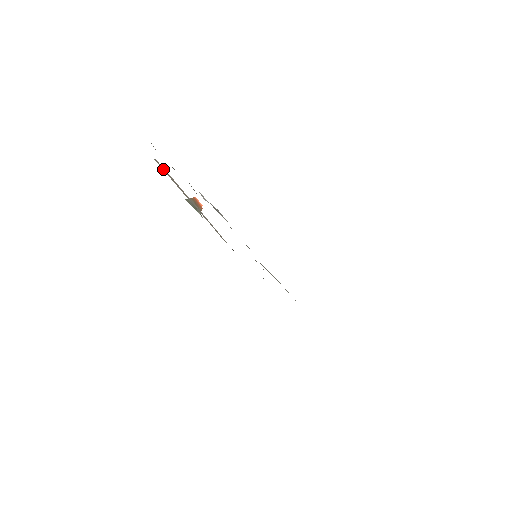
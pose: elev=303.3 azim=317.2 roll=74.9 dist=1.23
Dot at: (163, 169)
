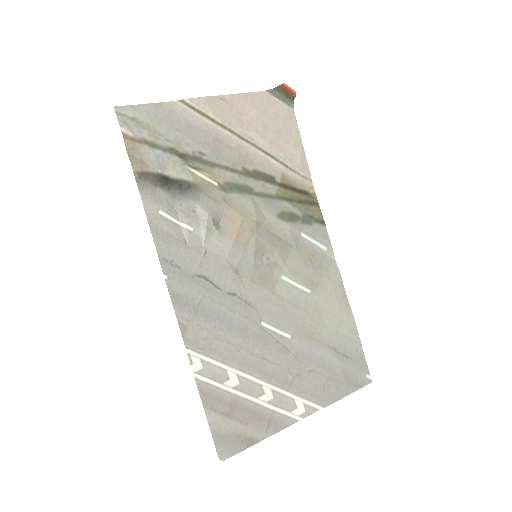
Dot at: (193, 110)
